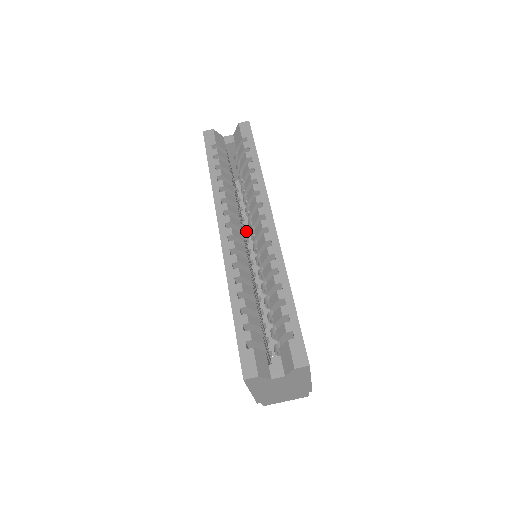
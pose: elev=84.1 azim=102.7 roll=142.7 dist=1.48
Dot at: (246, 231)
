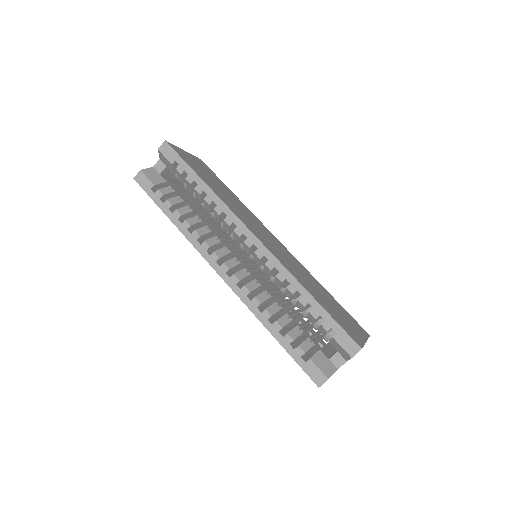
Dot at: occluded
